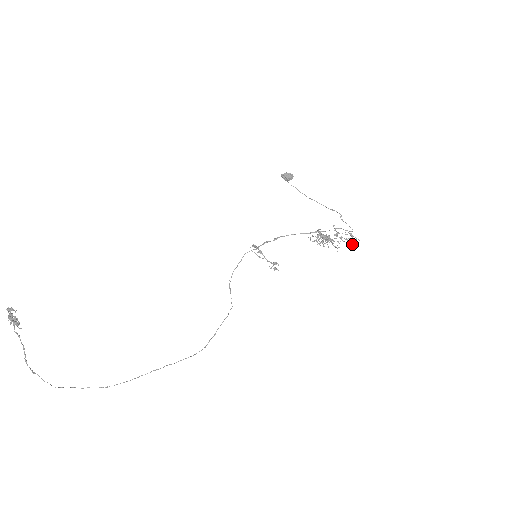
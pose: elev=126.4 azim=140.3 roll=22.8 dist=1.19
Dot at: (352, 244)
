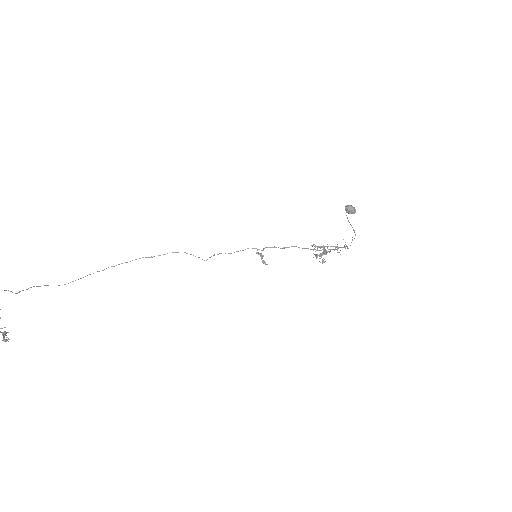
Dot at: (338, 252)
